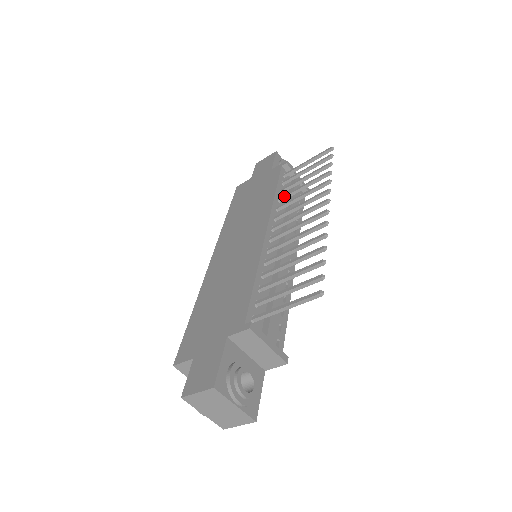
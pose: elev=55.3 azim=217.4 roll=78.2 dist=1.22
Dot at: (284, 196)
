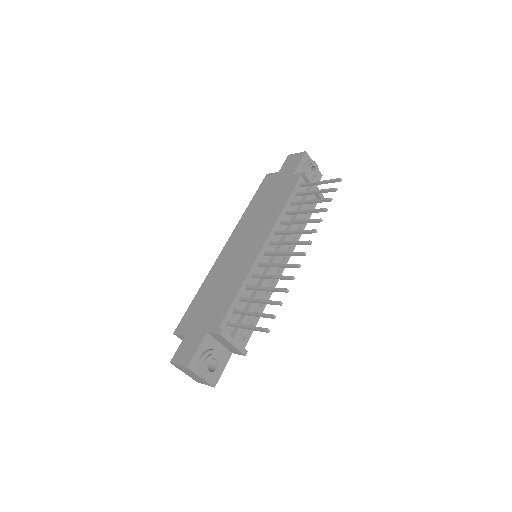
Dot at: (290, 212)
